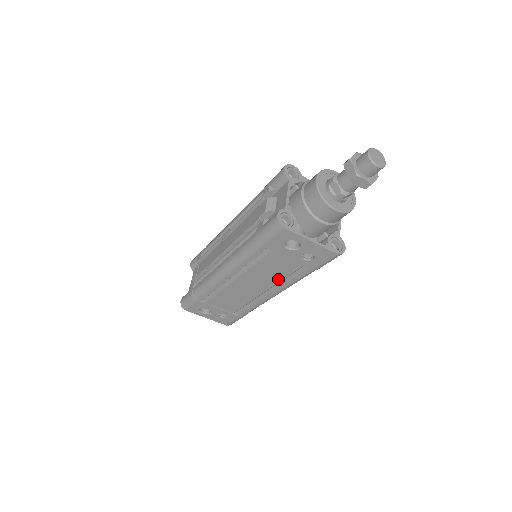
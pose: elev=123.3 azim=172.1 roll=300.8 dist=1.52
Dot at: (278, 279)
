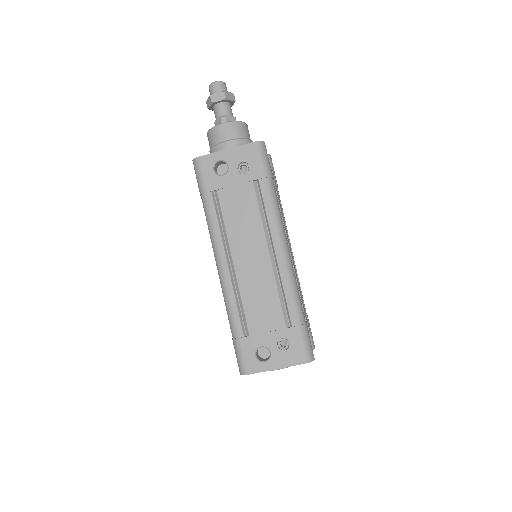
Dot at: (258, 222)
